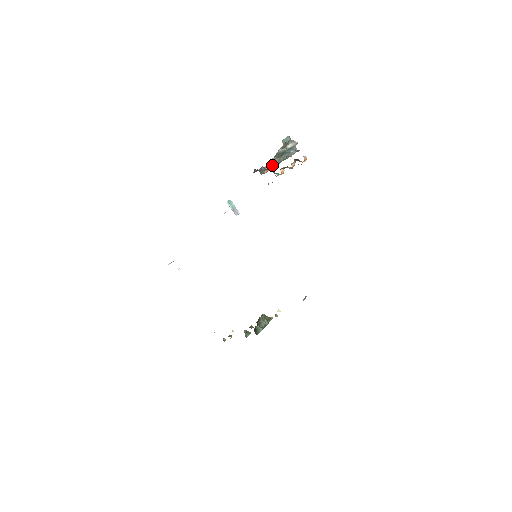
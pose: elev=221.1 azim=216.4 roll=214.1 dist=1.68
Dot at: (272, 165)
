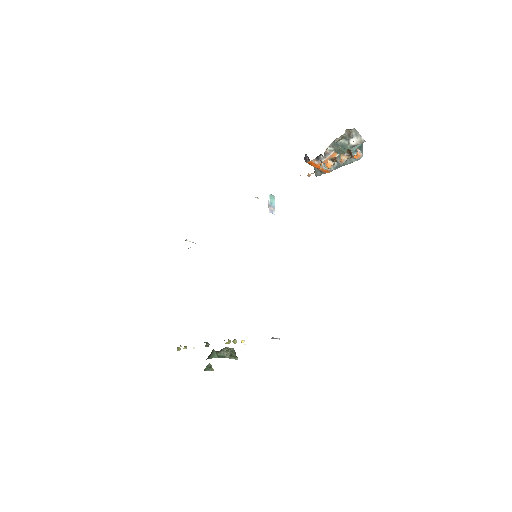
Dot at: (326, 157)
